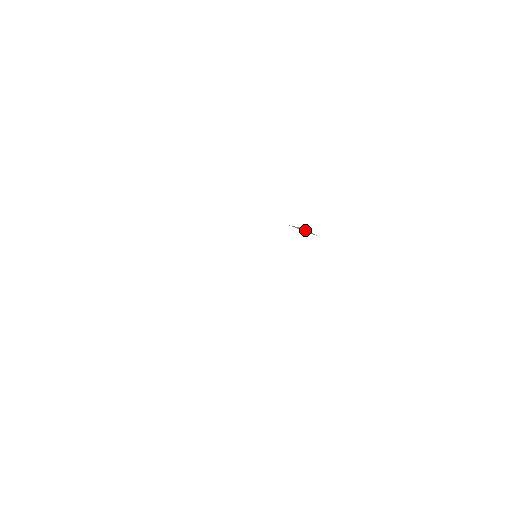
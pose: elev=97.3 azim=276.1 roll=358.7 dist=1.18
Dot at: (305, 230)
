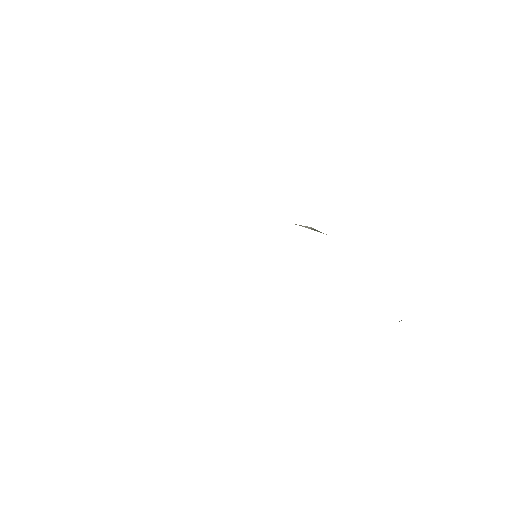
Dot at: (312, 229)
